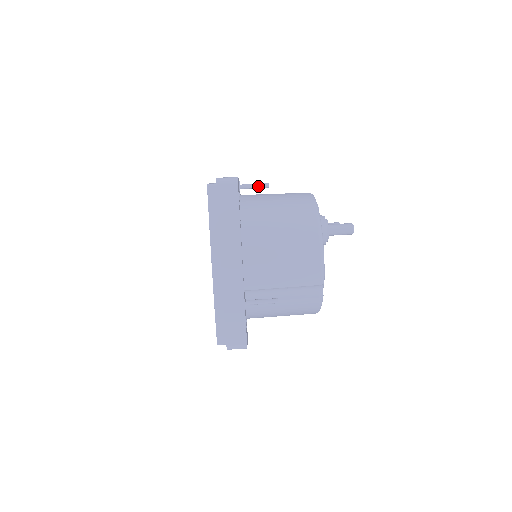
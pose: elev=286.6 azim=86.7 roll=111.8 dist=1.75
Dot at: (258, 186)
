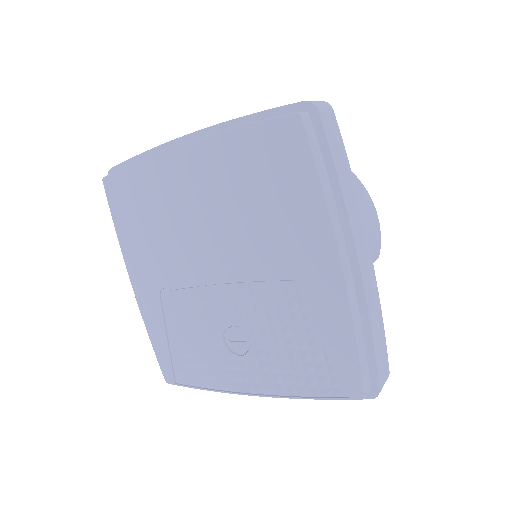
Dot at: occluded
